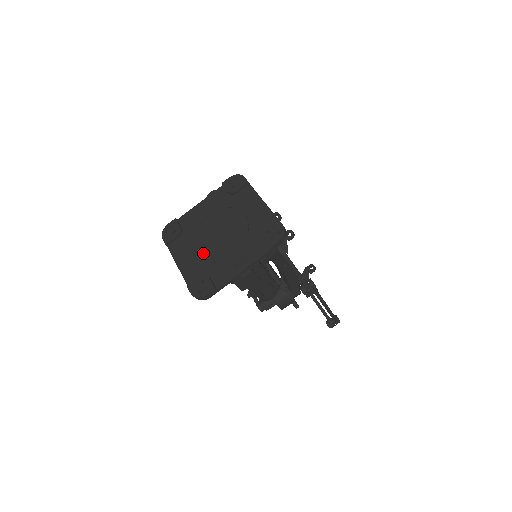
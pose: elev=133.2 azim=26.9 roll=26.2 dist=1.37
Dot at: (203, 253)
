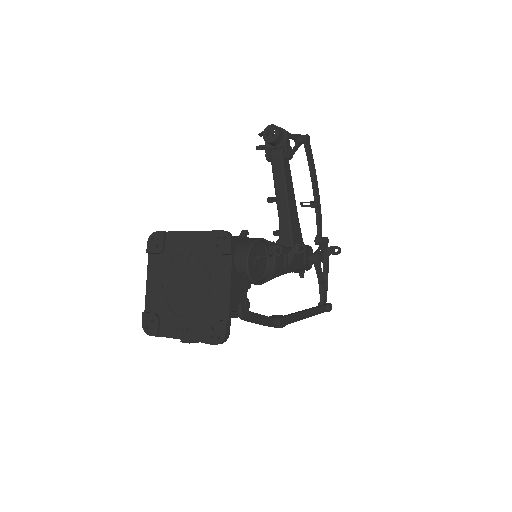
Dot at: (166, 291)
